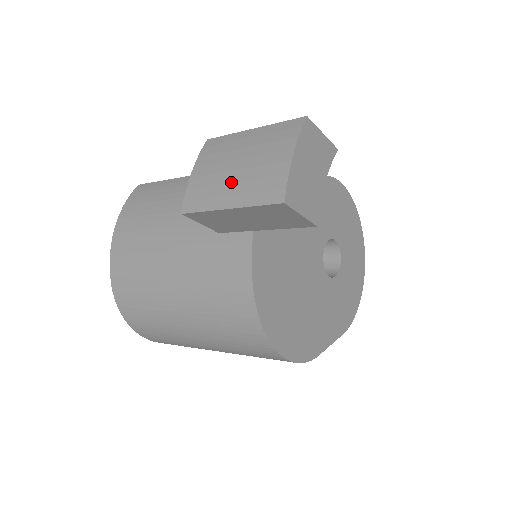
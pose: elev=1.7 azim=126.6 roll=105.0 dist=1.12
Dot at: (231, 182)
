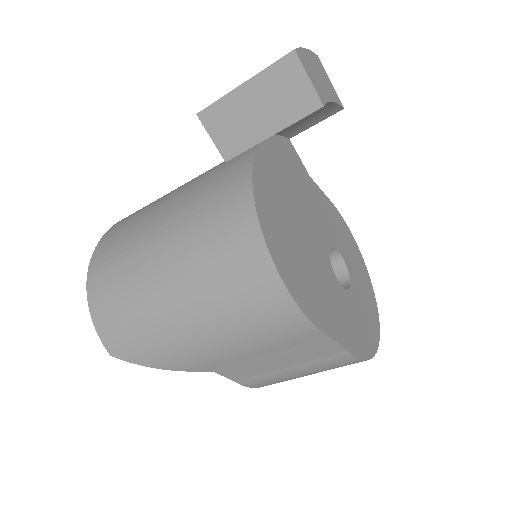
Dot at: occluded
